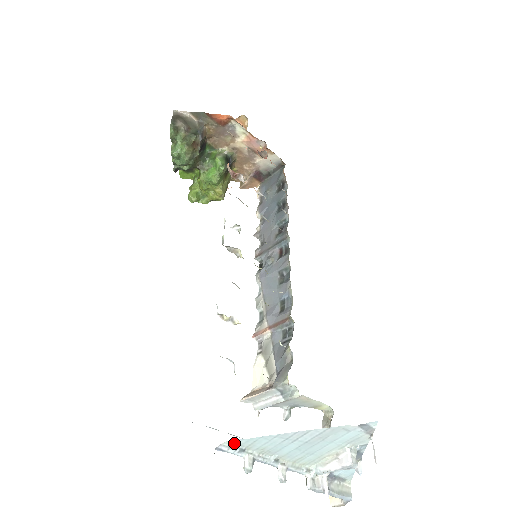
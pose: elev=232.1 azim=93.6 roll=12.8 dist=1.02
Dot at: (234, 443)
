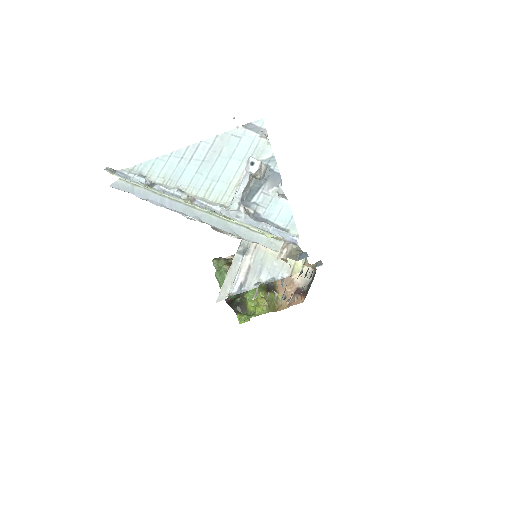
Dot at: (135, 171)
